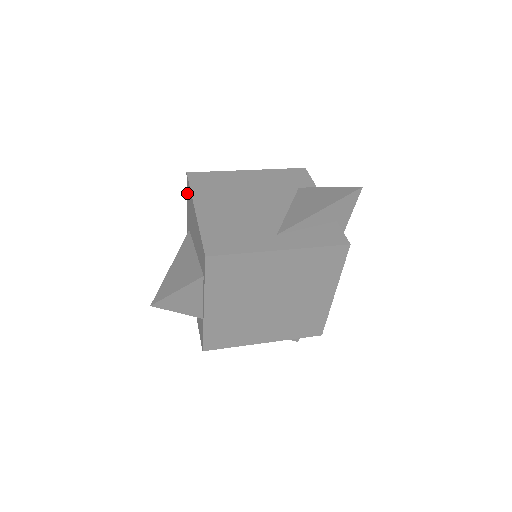
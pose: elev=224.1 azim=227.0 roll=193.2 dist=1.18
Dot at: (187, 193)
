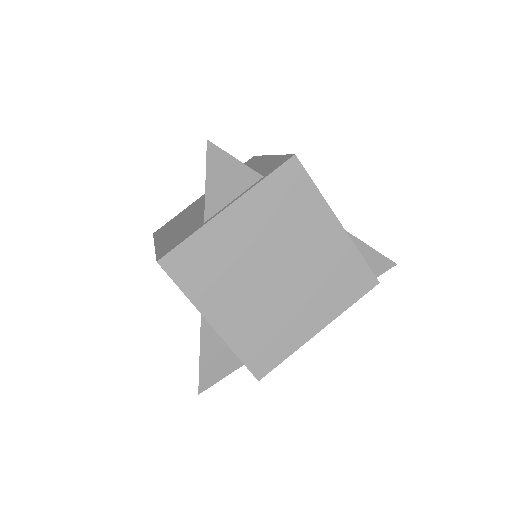
Dot at: occluded
